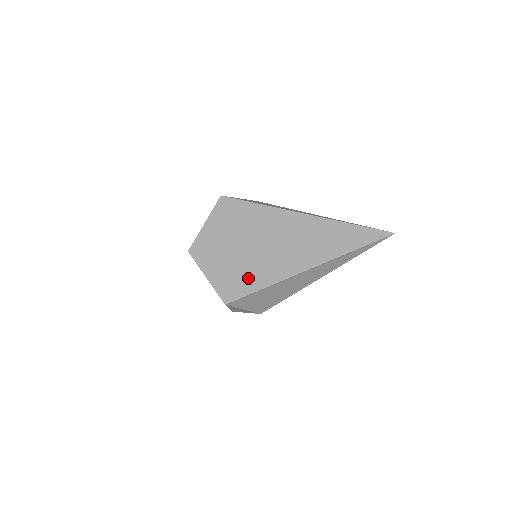
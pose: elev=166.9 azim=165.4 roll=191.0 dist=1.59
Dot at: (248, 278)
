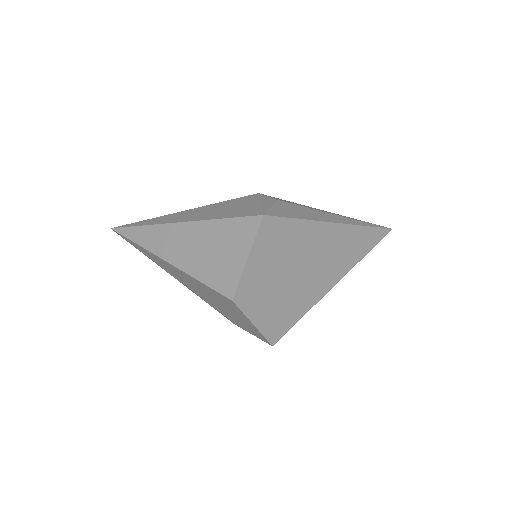
Dot at: (292, 310)
